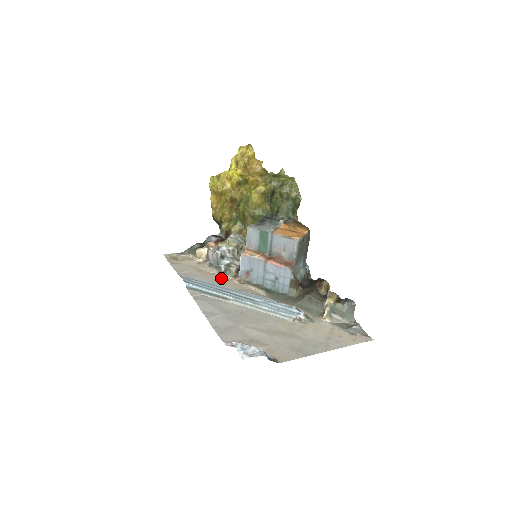
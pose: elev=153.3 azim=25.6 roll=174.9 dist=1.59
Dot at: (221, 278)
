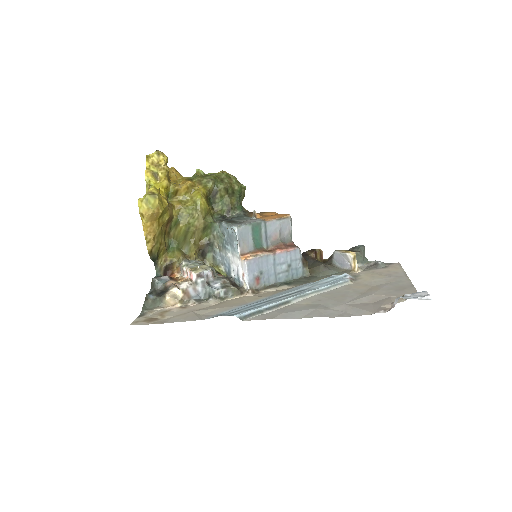
Dot at: (235, 300)
